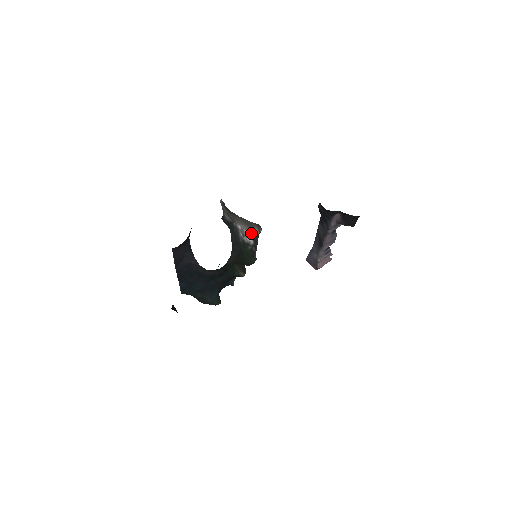
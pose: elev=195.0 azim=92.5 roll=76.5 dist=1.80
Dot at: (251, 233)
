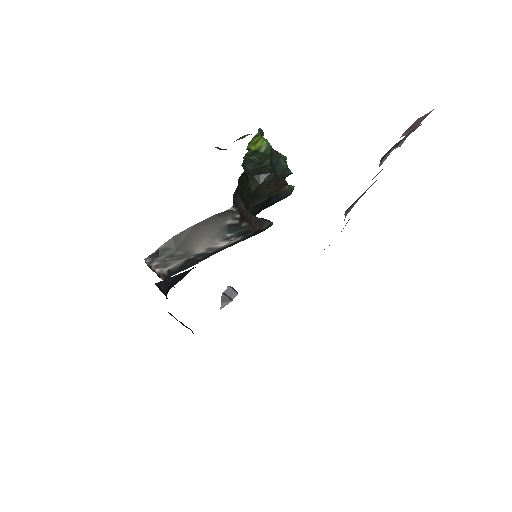
Dot at: (225, 239)
